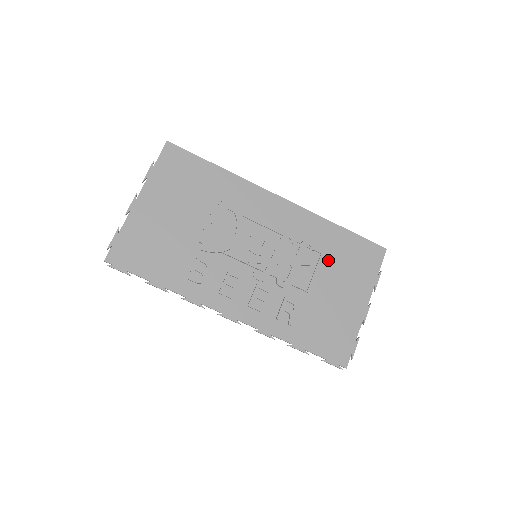
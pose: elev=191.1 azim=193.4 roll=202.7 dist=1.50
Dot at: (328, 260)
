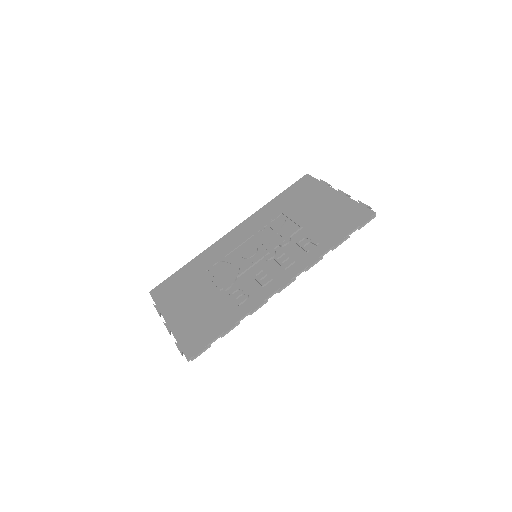
Dot at: (290, 211)
